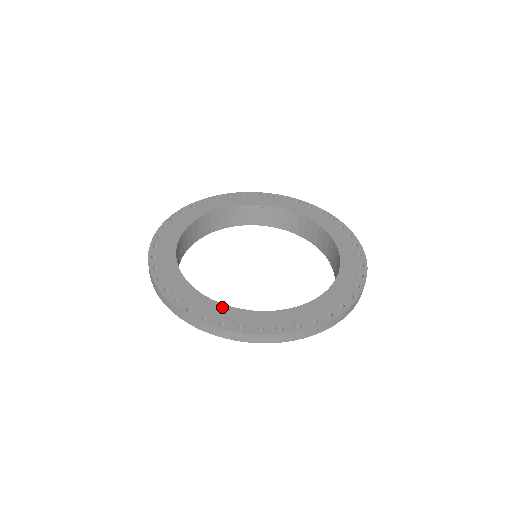
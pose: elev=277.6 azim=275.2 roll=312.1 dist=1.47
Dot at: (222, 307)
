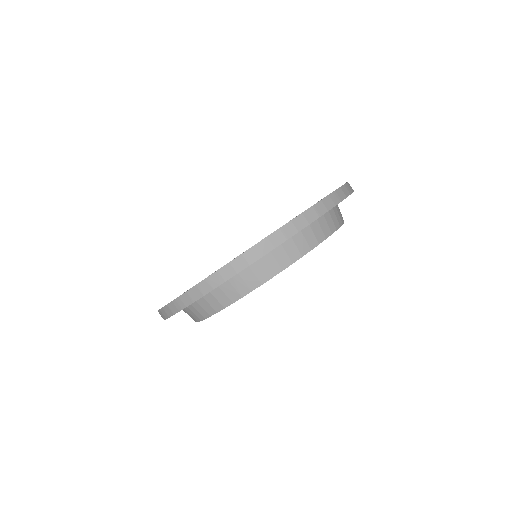
Dot at: occluded
